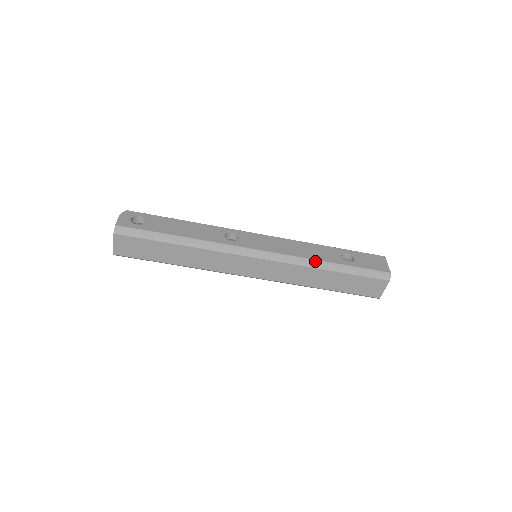
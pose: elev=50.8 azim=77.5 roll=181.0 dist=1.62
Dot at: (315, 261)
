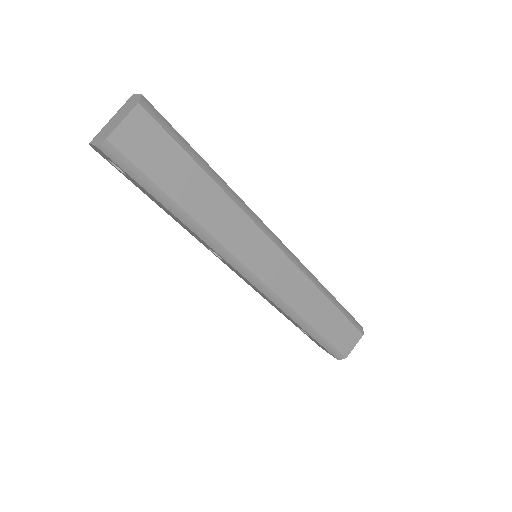
Dot at: (320, 283)
